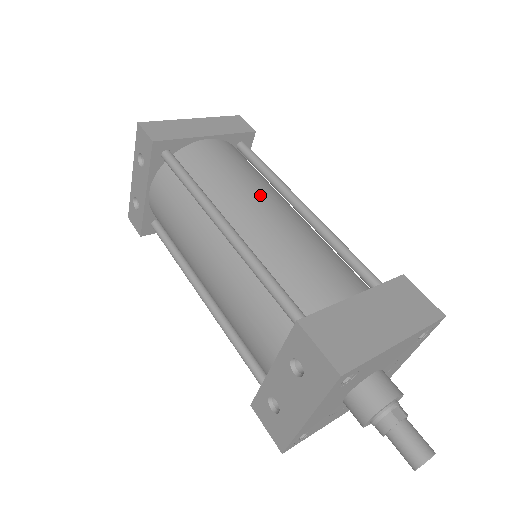
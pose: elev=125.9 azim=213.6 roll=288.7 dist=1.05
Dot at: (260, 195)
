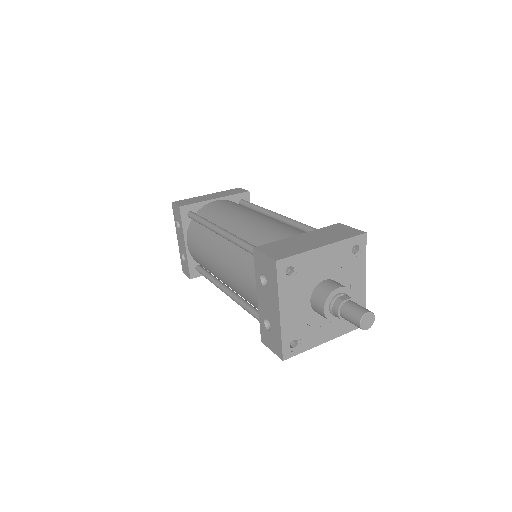
Dot at: (245, 213)
